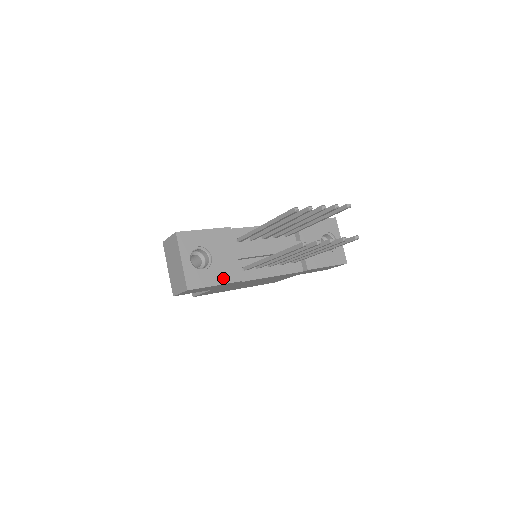
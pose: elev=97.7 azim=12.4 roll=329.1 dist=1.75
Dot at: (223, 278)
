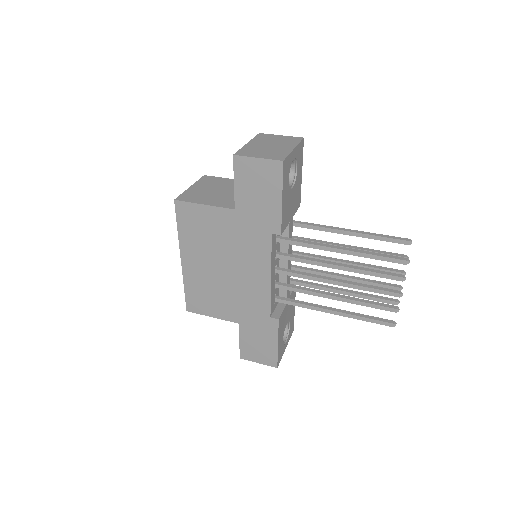
Dot at: (284, 208)
